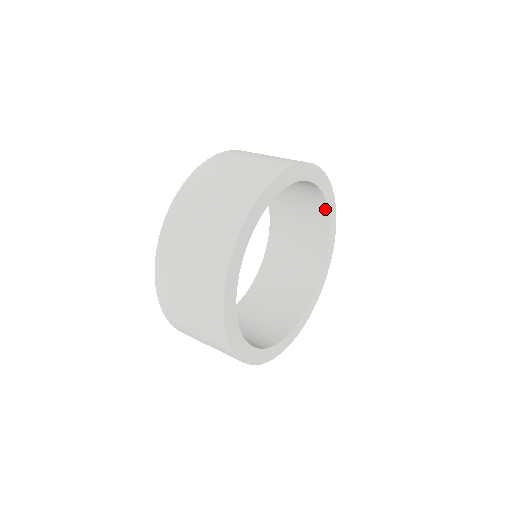
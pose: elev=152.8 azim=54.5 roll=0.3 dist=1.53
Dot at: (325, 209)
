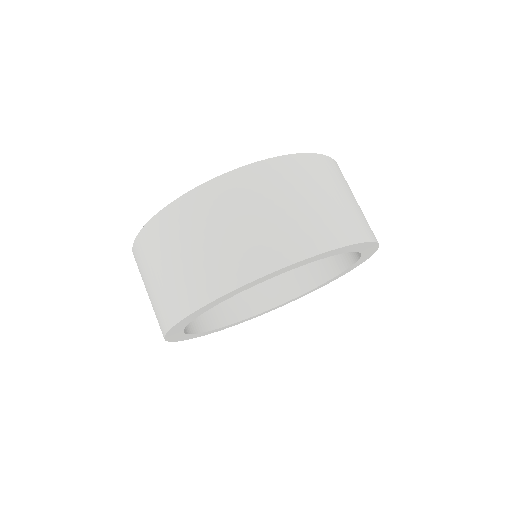
Dot at: occluded
